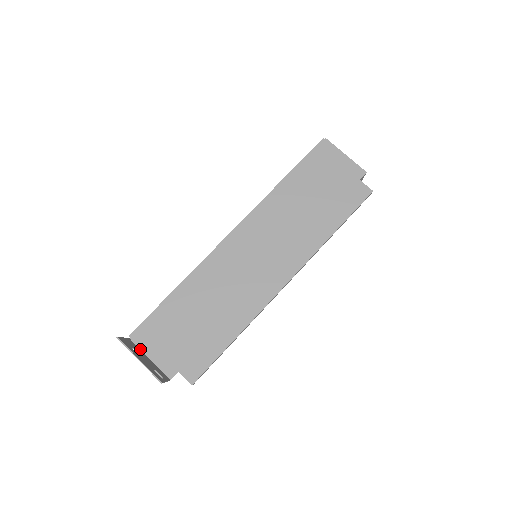
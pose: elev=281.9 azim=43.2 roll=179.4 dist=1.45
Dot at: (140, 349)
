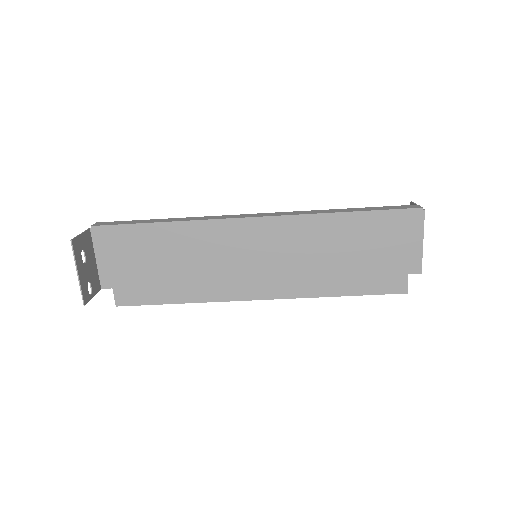
Dot at: (93, 245)
